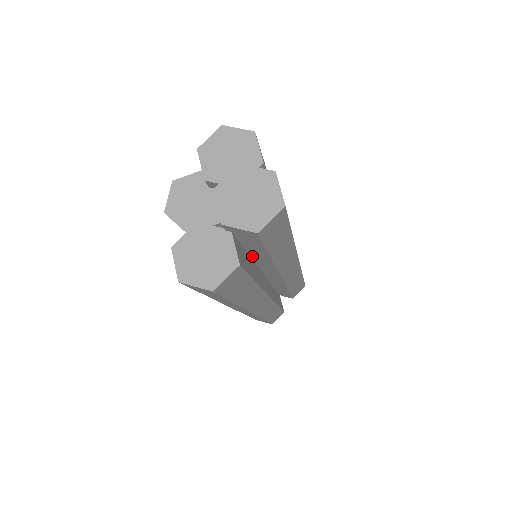
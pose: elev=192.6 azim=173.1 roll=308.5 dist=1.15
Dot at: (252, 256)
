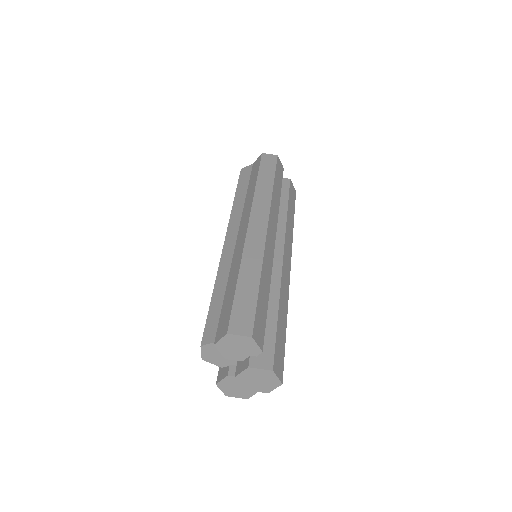
Dot at: occluded
